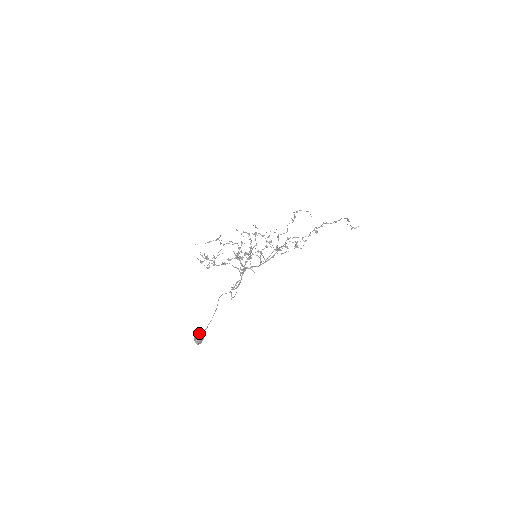
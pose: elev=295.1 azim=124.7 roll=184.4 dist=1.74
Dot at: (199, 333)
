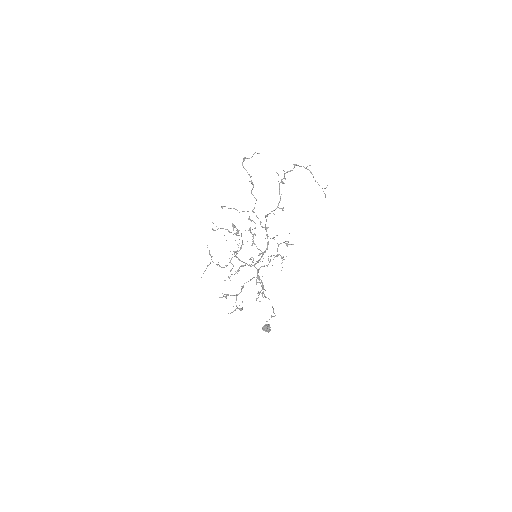
Dot at: (266, 329)
